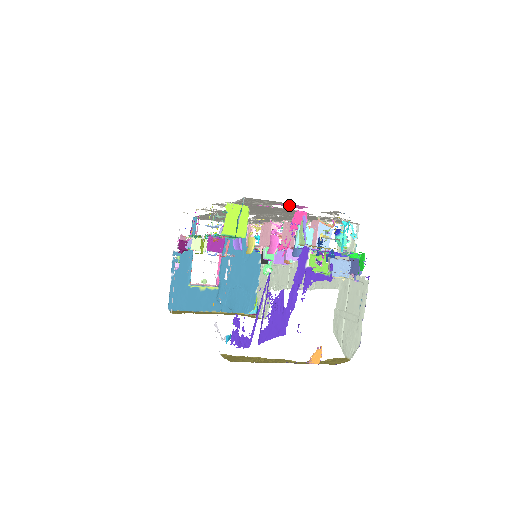
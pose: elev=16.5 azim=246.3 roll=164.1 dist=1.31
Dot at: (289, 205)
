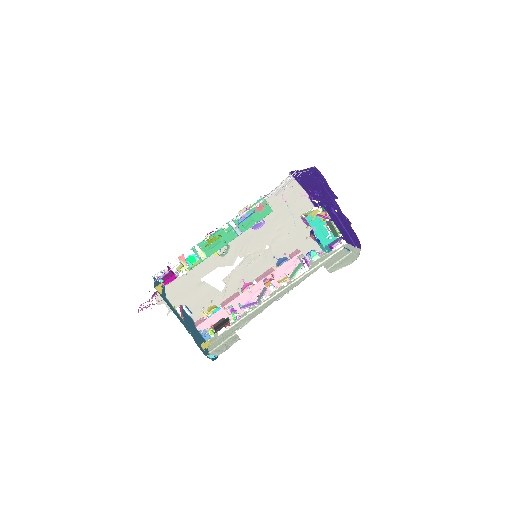
Dot at: (302, 199)
